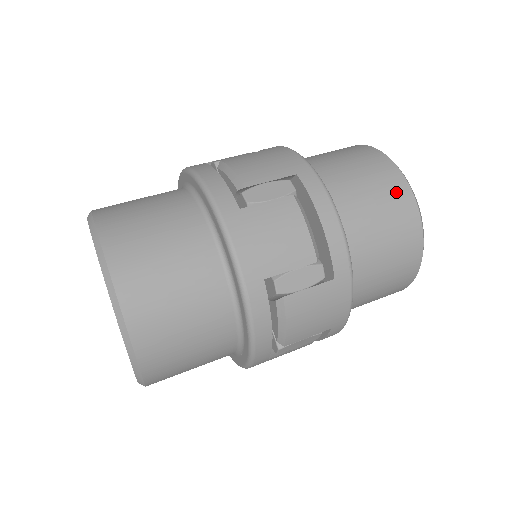
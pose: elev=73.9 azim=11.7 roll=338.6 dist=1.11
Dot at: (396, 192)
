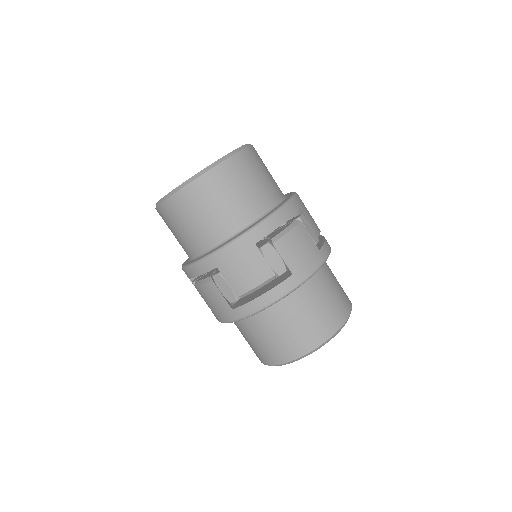
Dot at: (305, 342)
